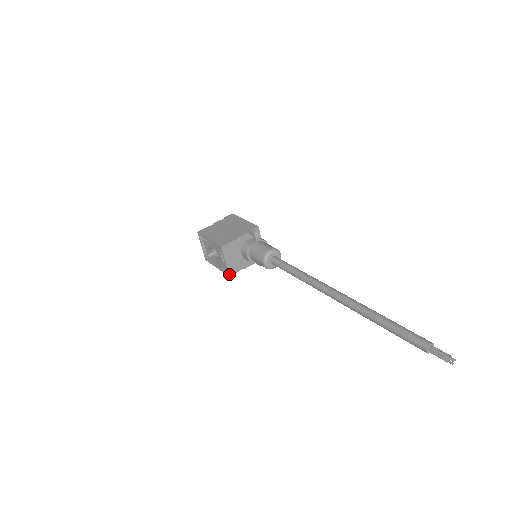
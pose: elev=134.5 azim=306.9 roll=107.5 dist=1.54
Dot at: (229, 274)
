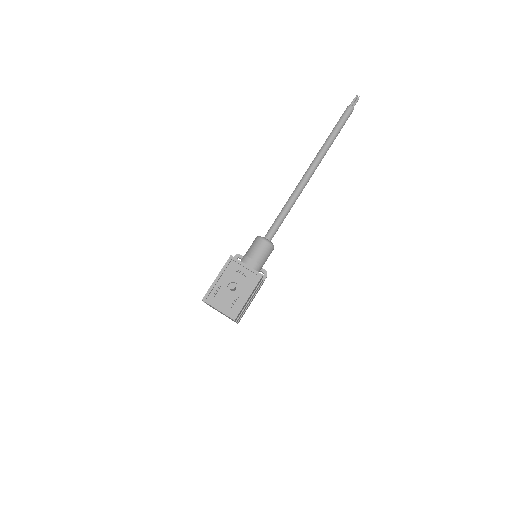
Dot at: (261, 274)
